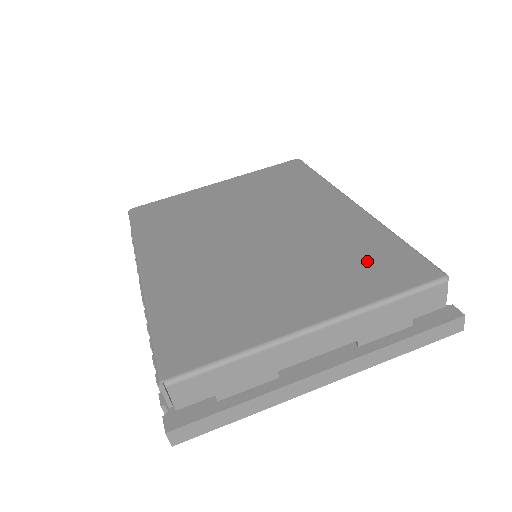
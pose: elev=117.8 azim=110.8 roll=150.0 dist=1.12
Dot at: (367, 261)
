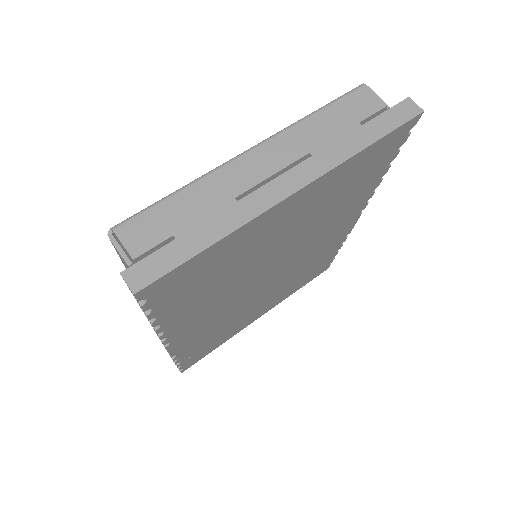
Dot at: occluded
